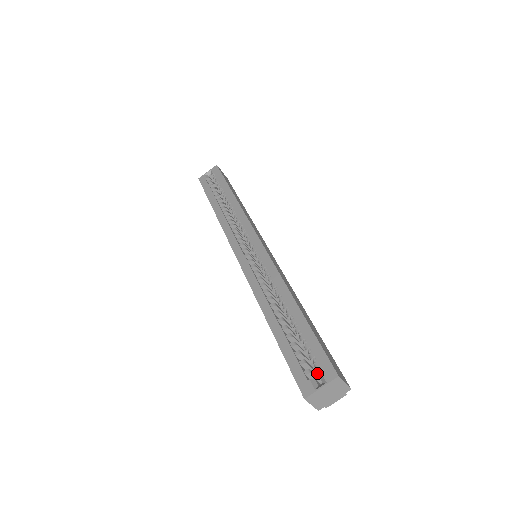
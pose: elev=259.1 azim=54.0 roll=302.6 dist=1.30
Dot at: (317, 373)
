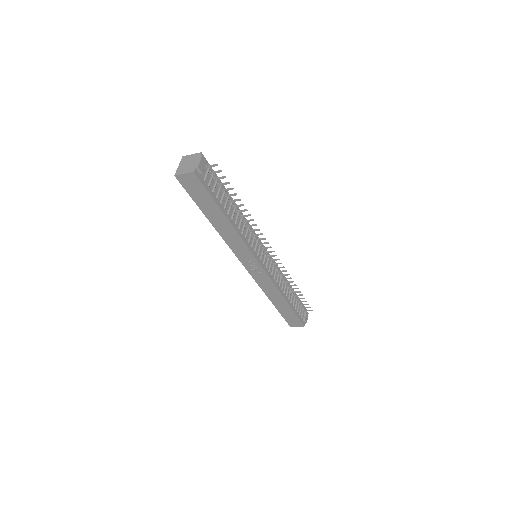
Dot at: occluded
